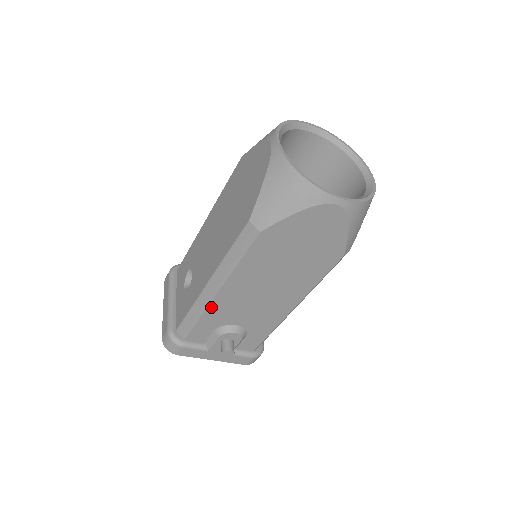
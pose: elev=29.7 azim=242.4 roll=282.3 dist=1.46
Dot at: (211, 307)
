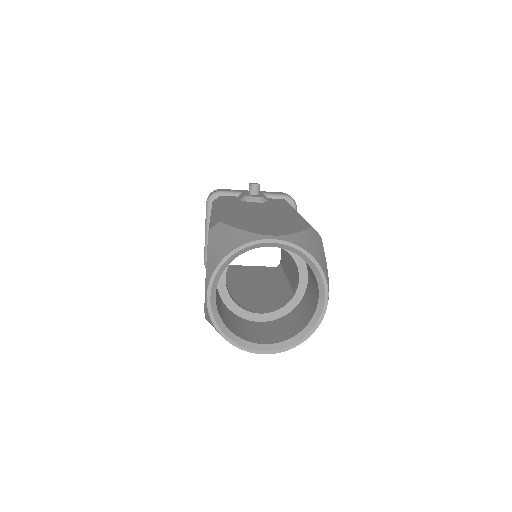
Dot at: occluded
